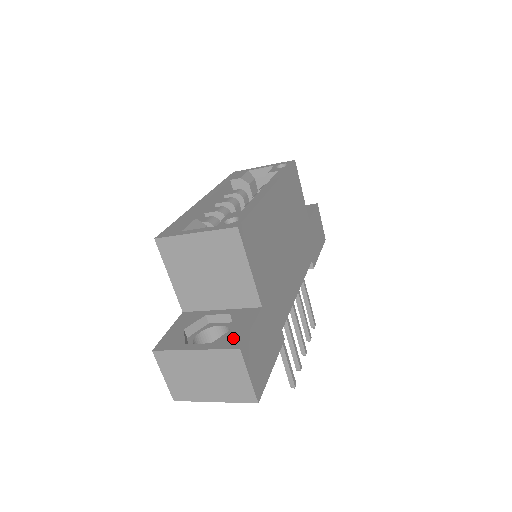
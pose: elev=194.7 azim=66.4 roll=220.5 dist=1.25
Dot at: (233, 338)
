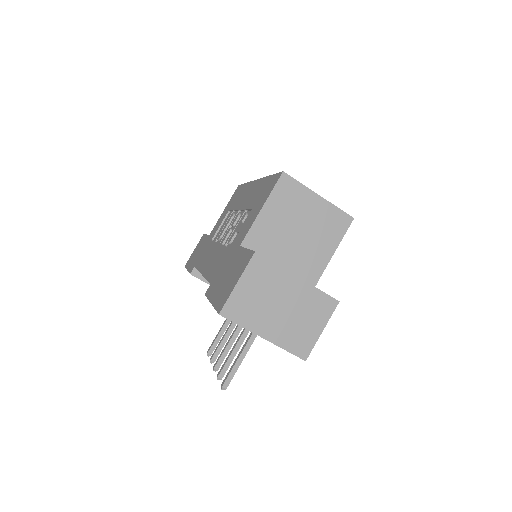
Dot at: occluded
